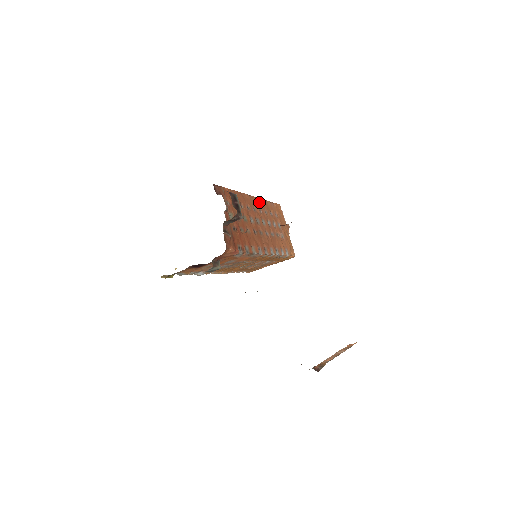
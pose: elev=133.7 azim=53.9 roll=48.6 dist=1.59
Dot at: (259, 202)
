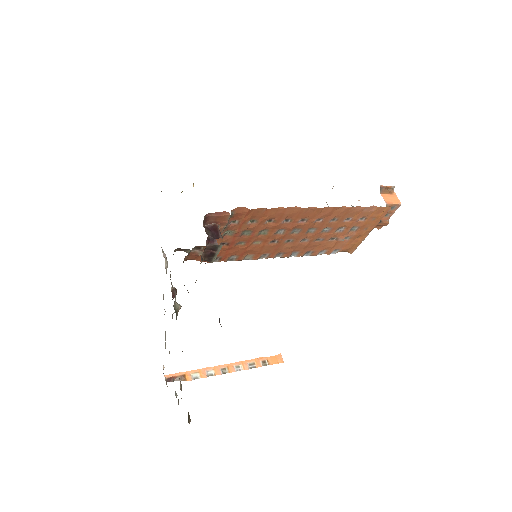
Dot at: (328, 211)
